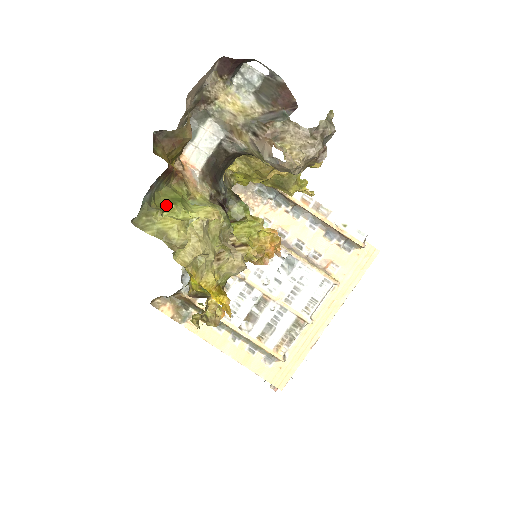
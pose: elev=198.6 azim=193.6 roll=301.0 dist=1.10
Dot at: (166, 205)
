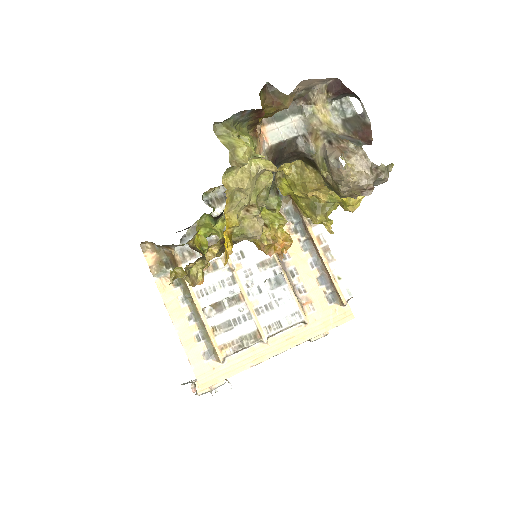
Dot at: (242, 136)
